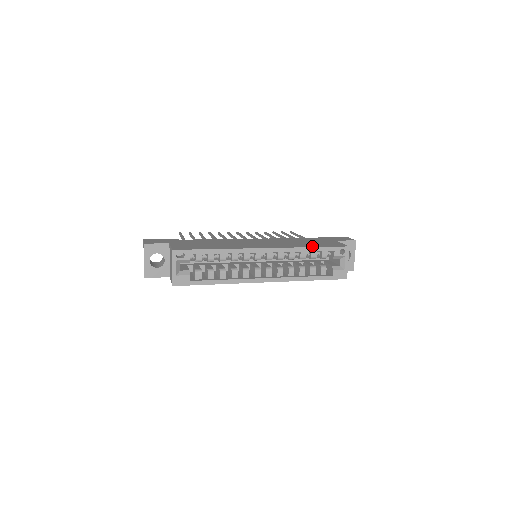
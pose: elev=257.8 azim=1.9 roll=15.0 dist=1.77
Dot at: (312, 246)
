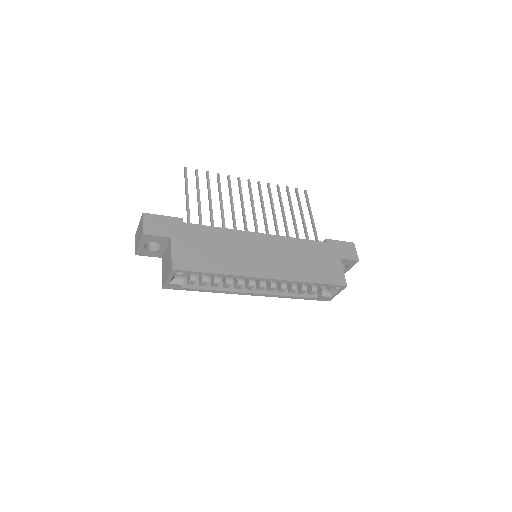
Dot at: (313, 280)
